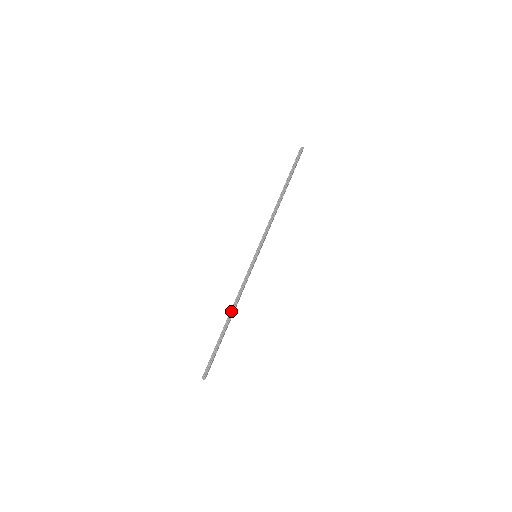
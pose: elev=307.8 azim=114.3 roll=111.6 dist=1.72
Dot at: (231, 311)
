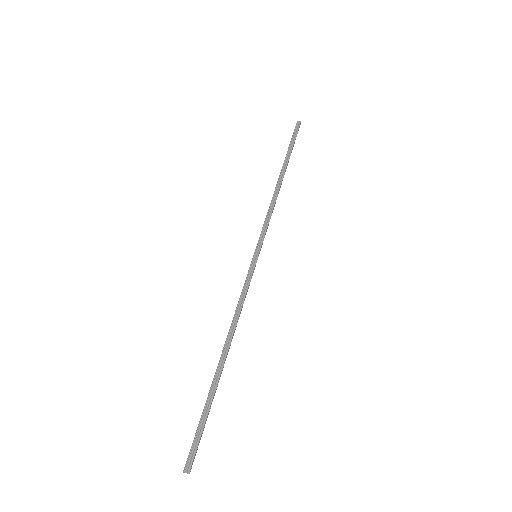
Dot at: (226, 342)
